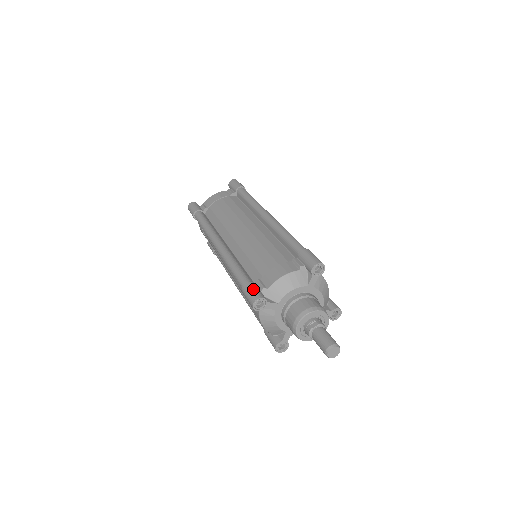
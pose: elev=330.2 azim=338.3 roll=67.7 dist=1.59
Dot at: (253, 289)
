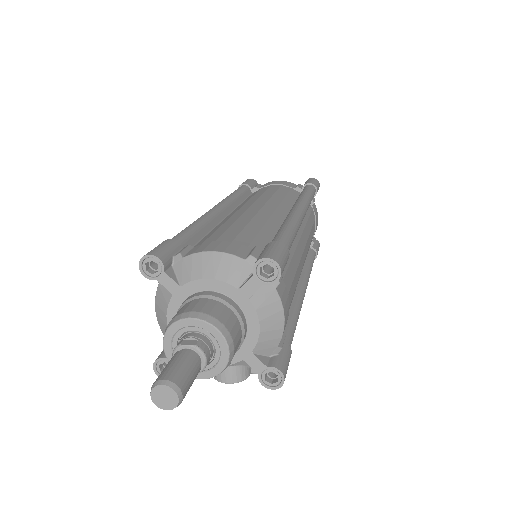
Dot at: (165, 246)
